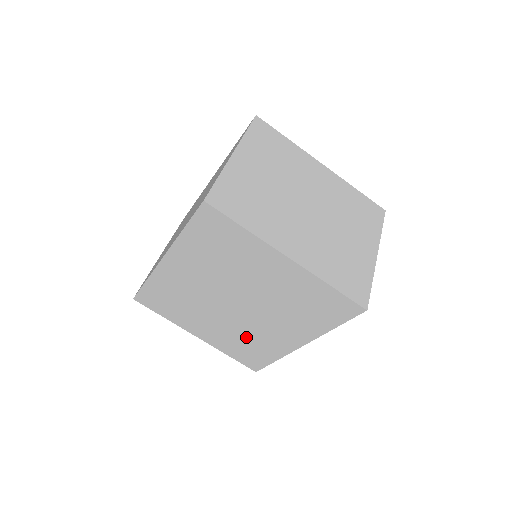
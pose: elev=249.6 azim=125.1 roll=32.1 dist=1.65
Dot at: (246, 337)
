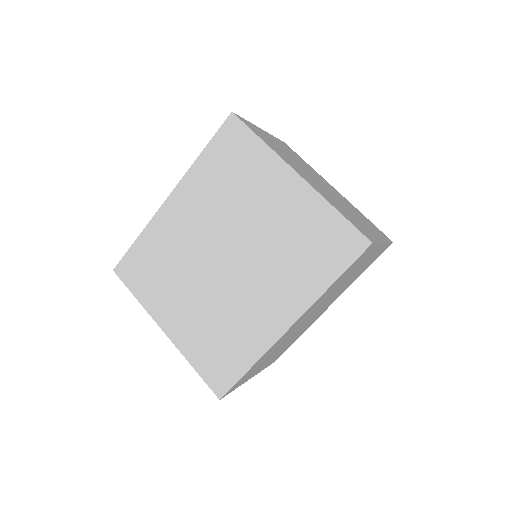
Dot at: (224, 321)
